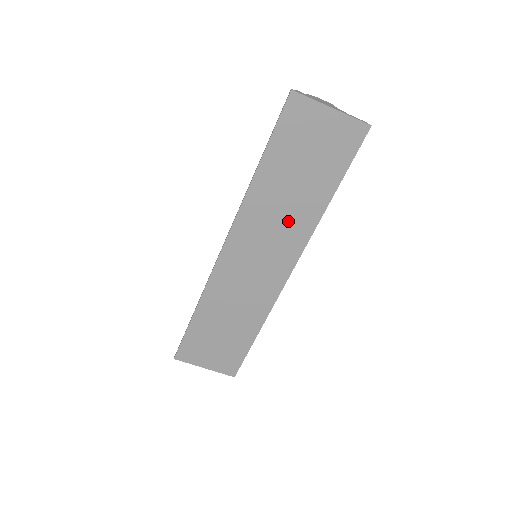
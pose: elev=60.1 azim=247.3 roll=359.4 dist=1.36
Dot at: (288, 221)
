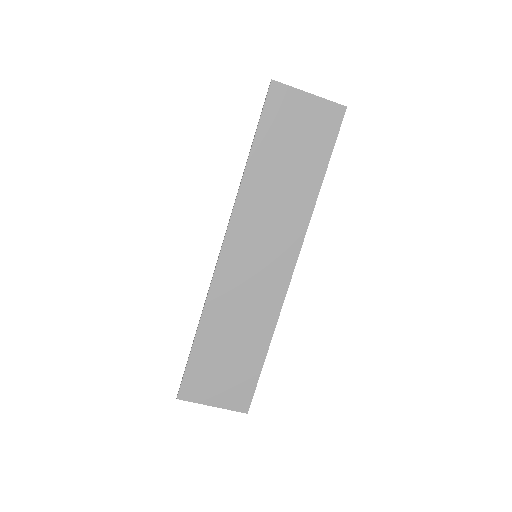
Dot at: (284, 210)
